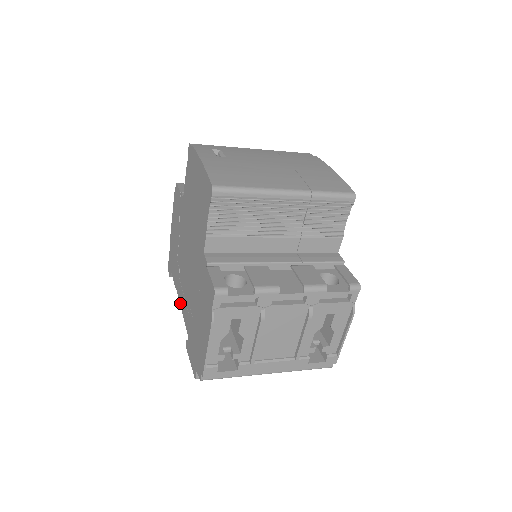
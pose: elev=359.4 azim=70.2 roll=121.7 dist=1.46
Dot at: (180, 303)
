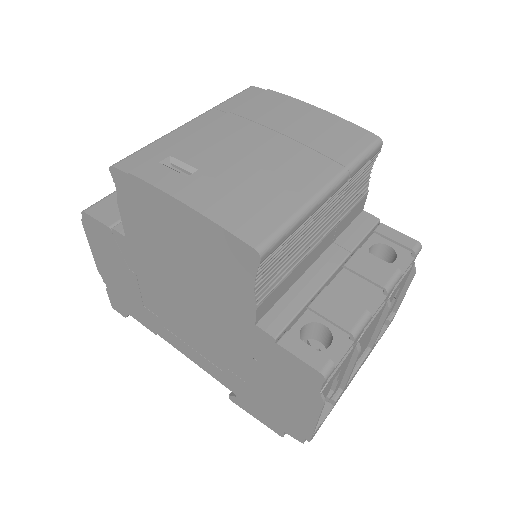
Dot at: (185, 355)
